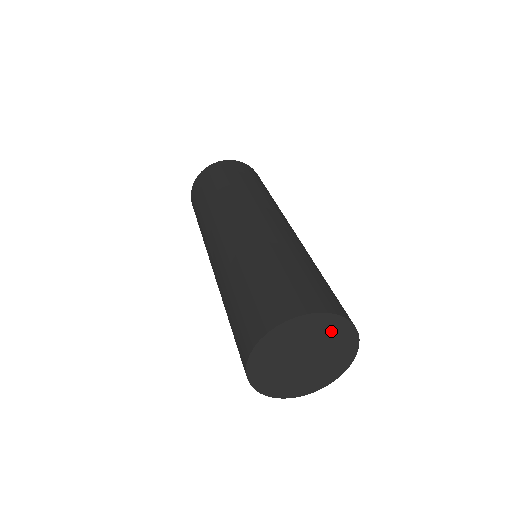
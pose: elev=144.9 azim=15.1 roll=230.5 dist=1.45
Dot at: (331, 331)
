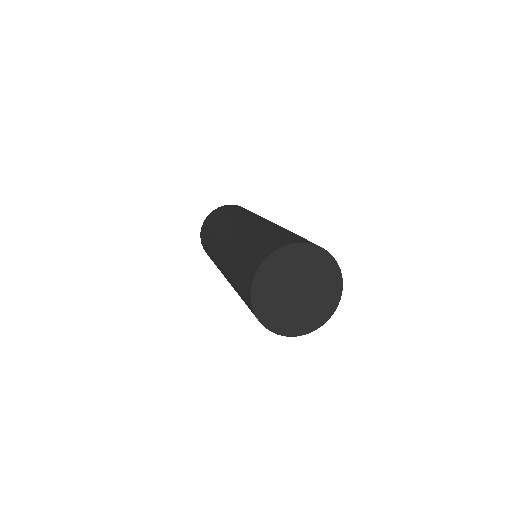
Dot at: (297, 259)
